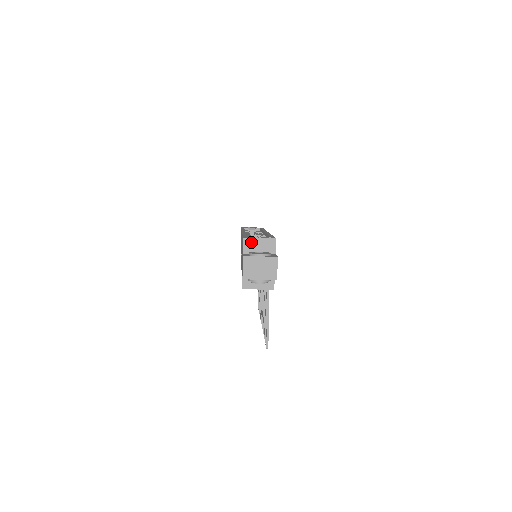
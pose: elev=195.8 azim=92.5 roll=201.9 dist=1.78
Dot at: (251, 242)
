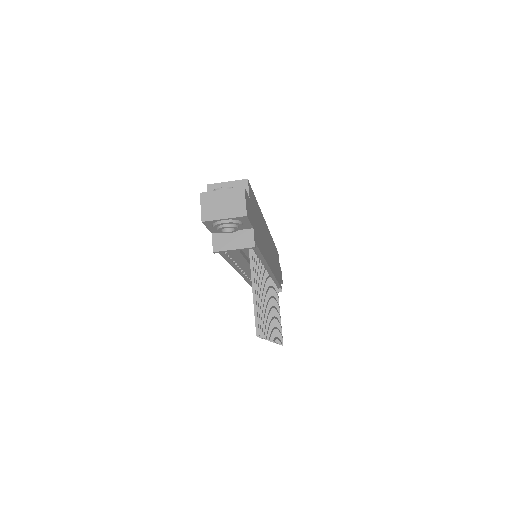
Dot at: occluded
